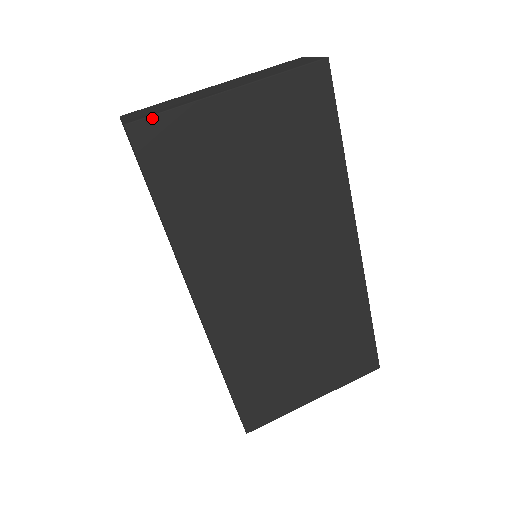
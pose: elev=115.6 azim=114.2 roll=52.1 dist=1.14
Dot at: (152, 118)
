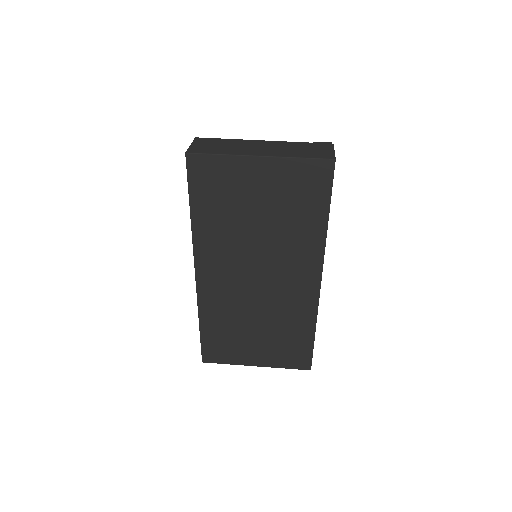
Dot at: (204, 155)
